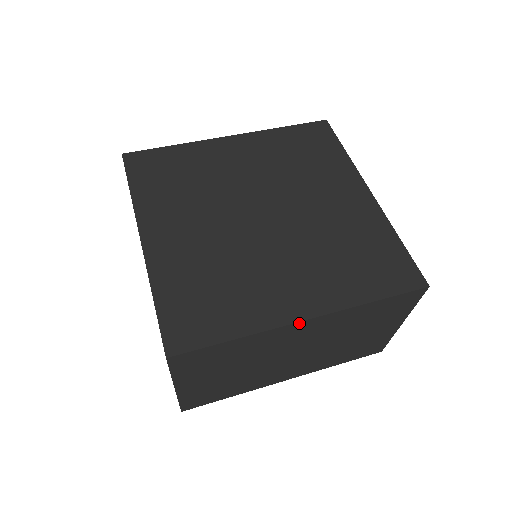
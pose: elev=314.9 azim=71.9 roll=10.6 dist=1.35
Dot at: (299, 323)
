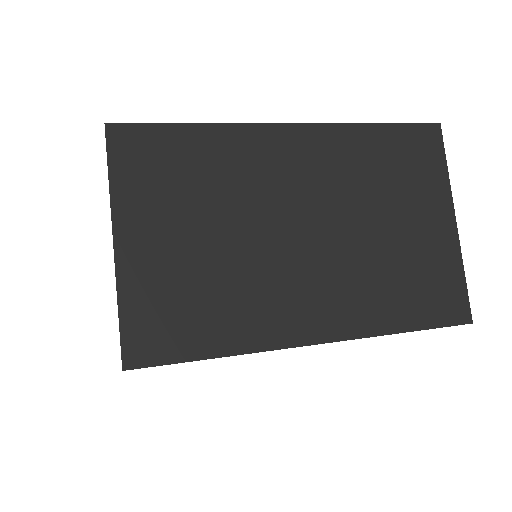
Dot at: (280, 128)
